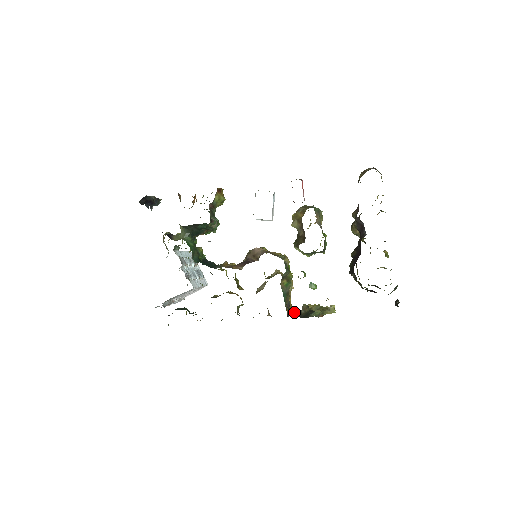
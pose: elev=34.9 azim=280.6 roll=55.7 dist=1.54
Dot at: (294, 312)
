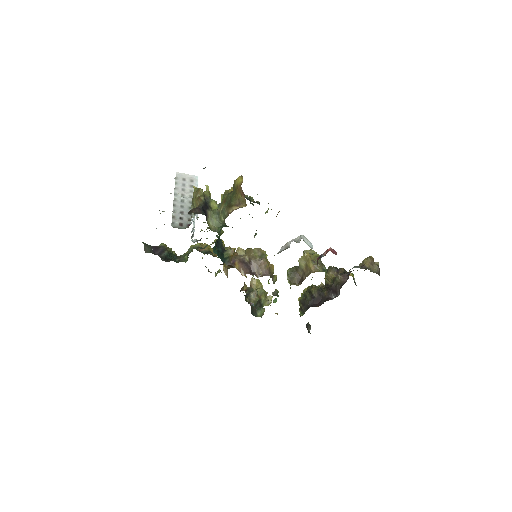
Dot at: (244, 284)
